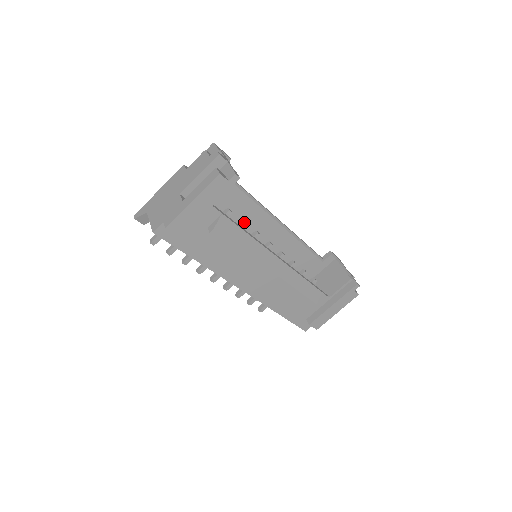
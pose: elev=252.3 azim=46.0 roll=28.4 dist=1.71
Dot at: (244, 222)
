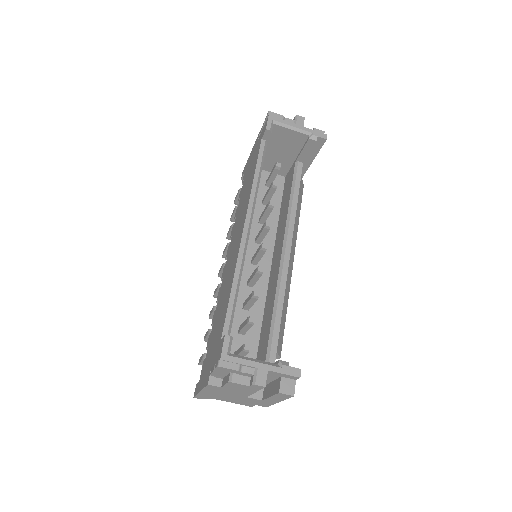
Dot at: (258, 297)
